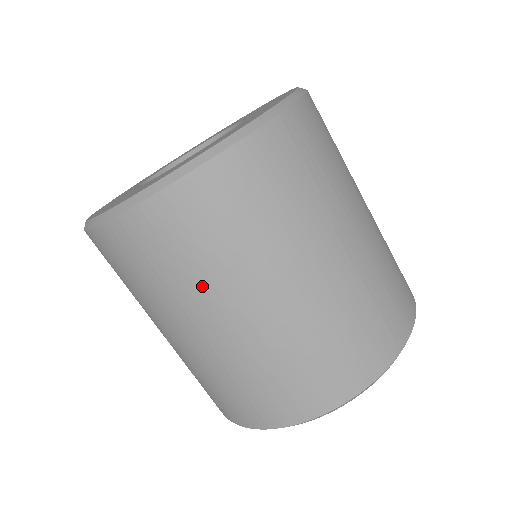
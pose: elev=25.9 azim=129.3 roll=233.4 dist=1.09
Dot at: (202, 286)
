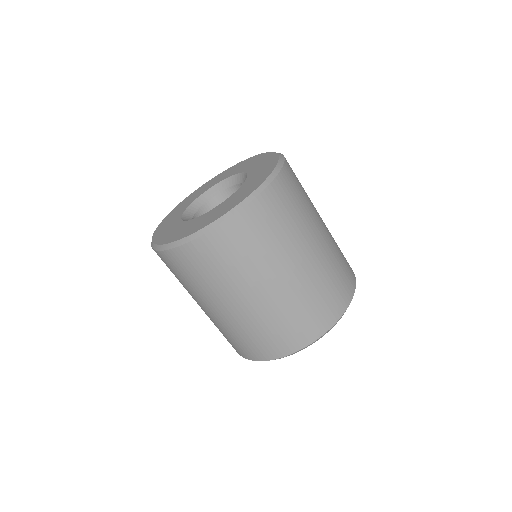
Dot at: (218, 286)
